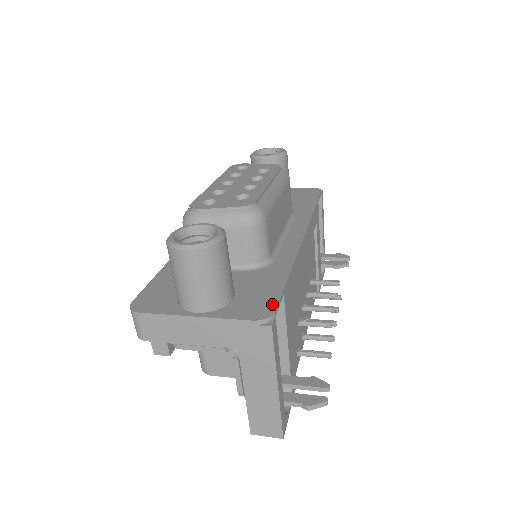
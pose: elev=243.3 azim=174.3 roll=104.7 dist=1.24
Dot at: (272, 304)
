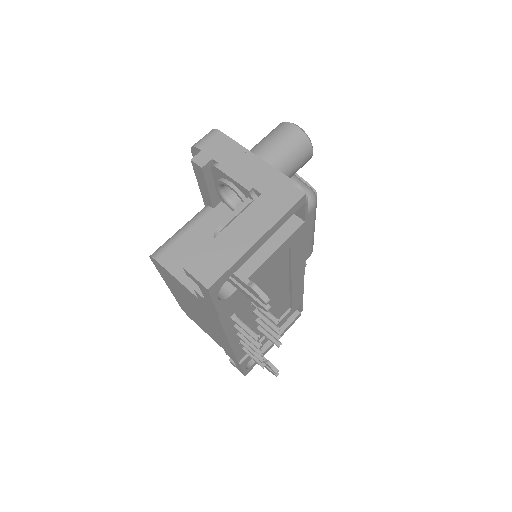
Dot at: occluded
